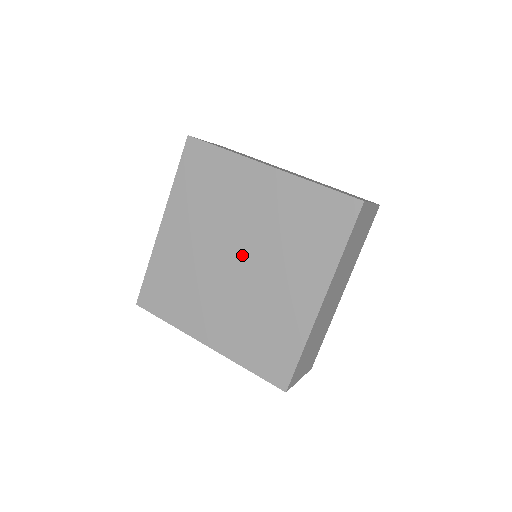
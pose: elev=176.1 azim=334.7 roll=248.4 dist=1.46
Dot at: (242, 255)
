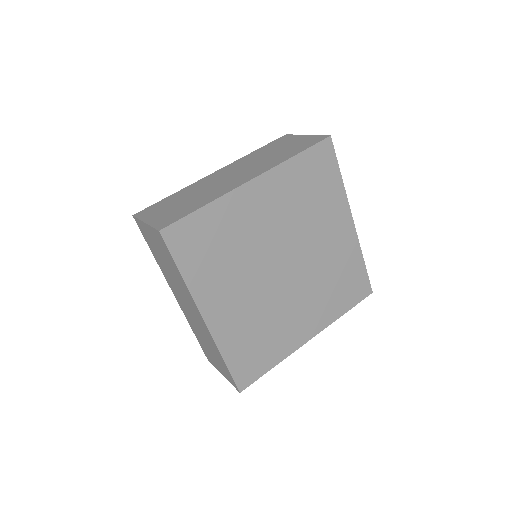
Dot at: (286, 259)
